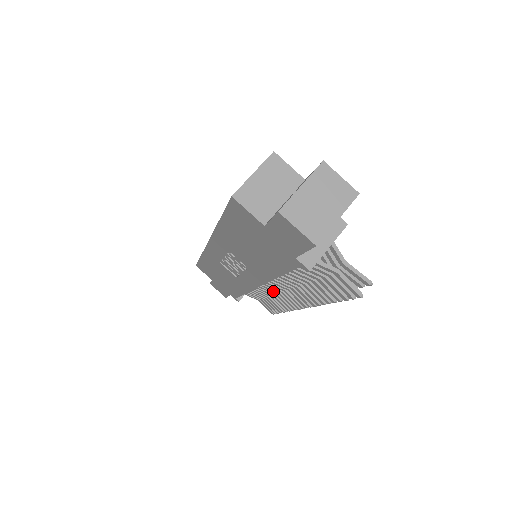
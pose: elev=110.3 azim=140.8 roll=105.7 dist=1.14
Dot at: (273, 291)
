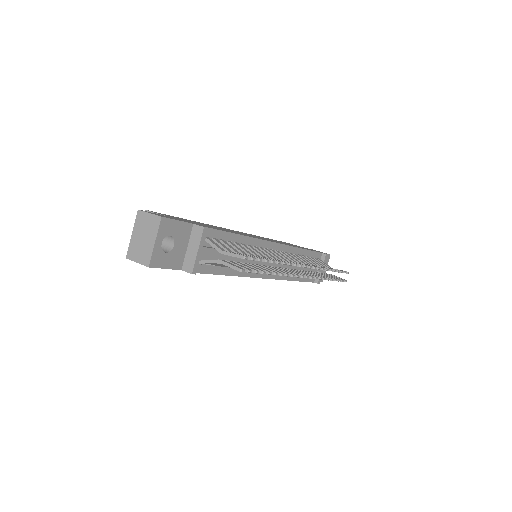
Dot at: occluded
